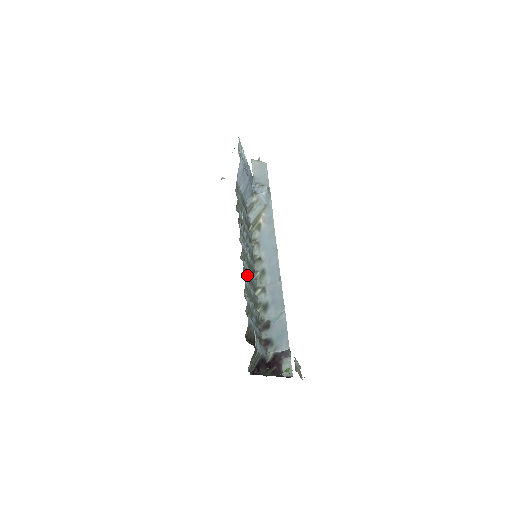
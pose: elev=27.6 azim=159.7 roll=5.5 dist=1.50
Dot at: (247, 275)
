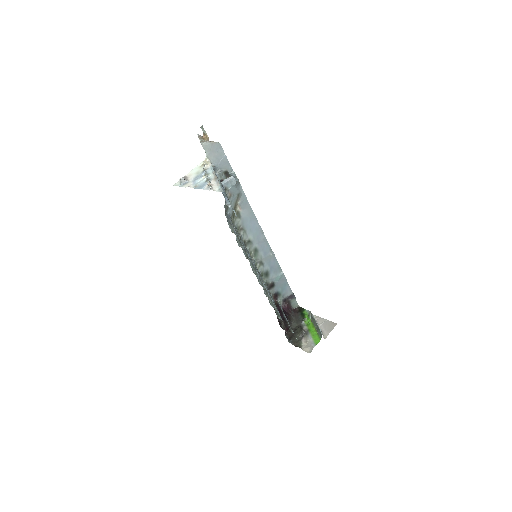
Dot at: occluded
